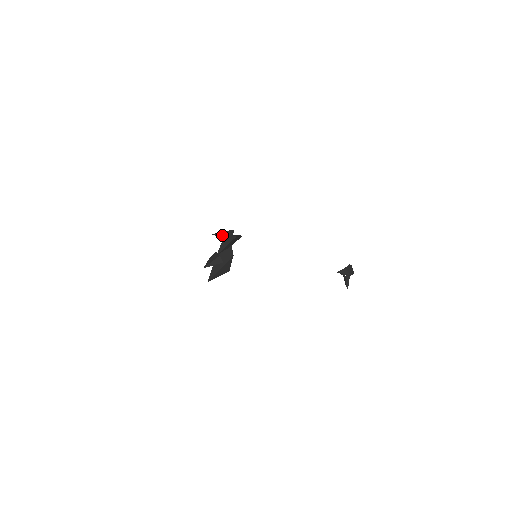
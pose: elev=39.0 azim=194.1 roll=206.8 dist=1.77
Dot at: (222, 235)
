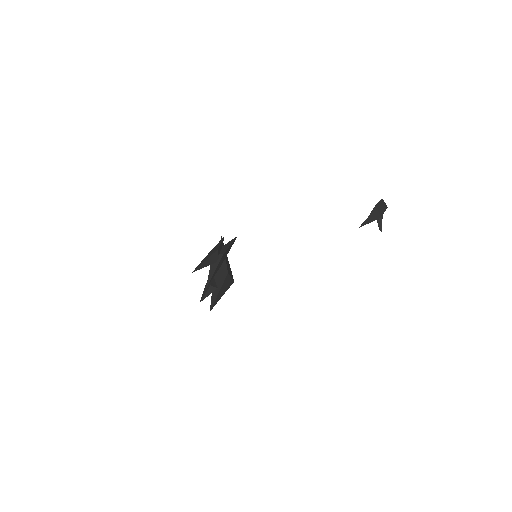
Dot at: (205, 264)
